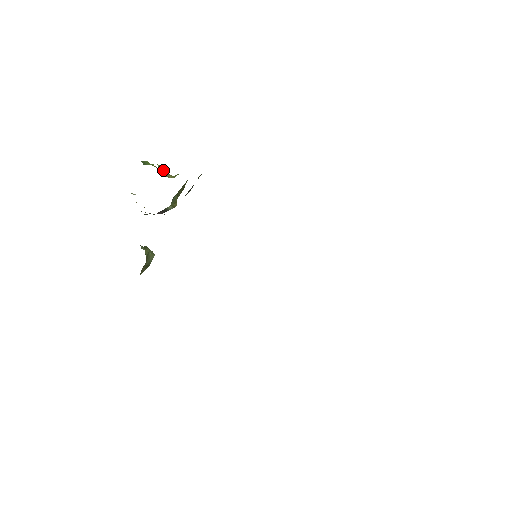
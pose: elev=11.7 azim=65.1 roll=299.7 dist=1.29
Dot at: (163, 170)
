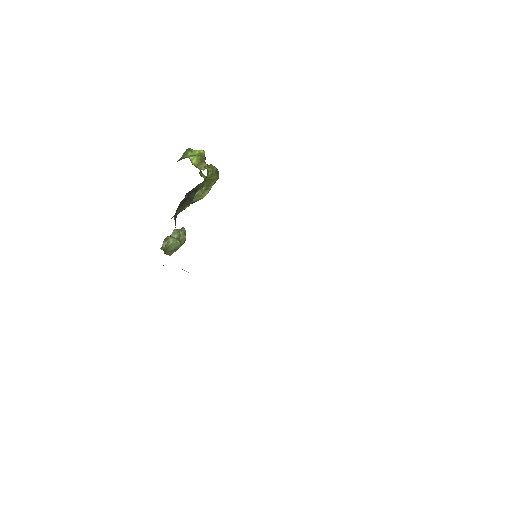
Dot at: (198, 161)
